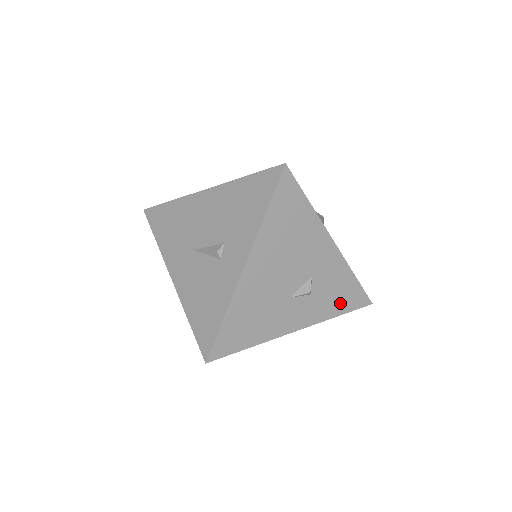
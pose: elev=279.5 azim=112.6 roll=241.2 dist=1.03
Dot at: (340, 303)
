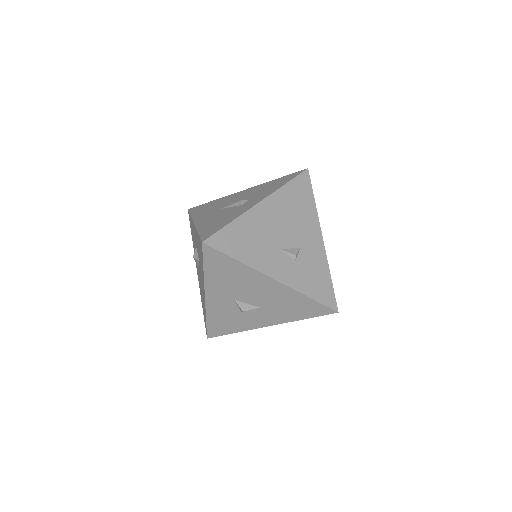
Dot at: (314, 288)
